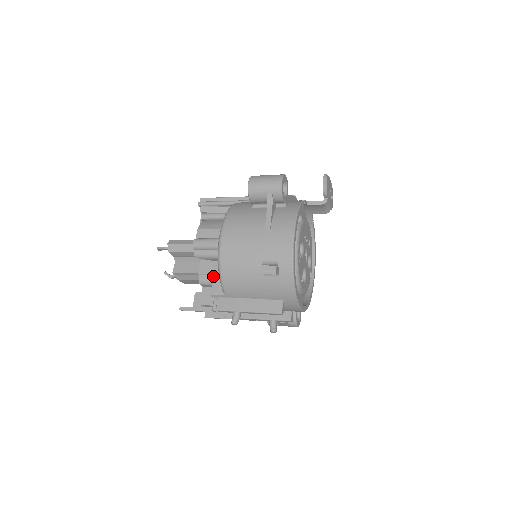
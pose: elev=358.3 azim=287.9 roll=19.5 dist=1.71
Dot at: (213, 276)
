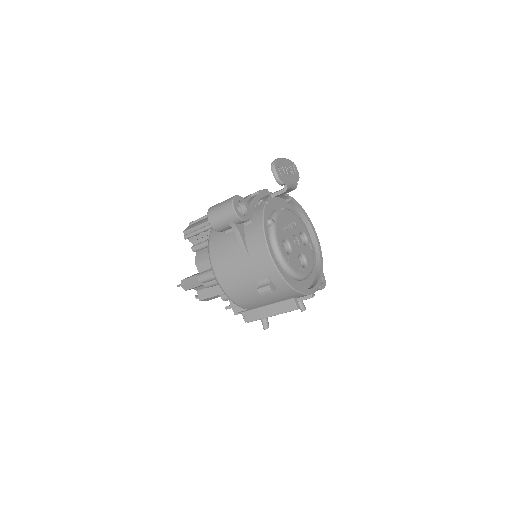
Dot at: occluded
